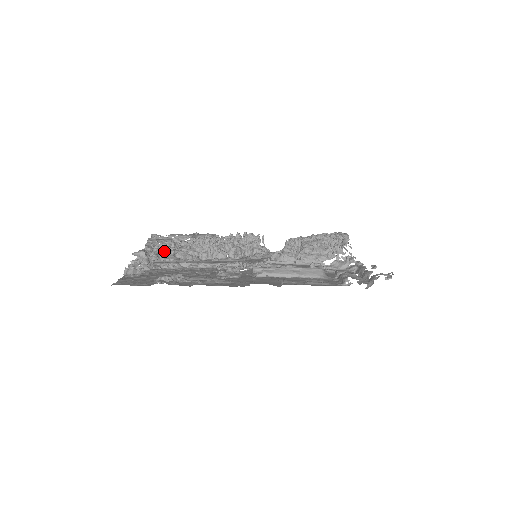
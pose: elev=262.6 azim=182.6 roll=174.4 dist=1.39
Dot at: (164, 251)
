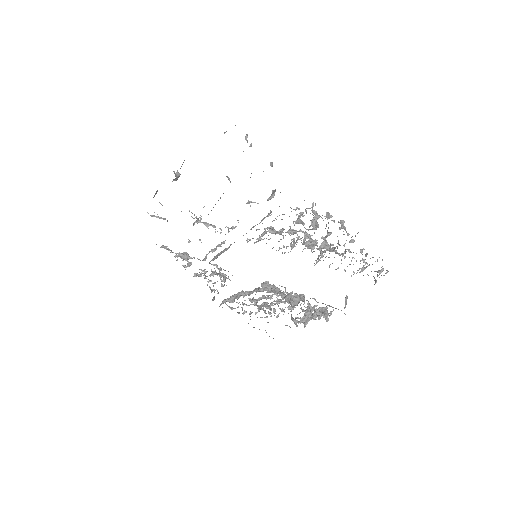
Dot at: occluded
